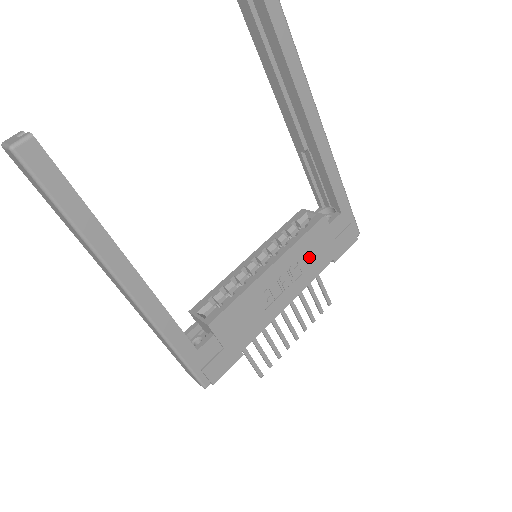
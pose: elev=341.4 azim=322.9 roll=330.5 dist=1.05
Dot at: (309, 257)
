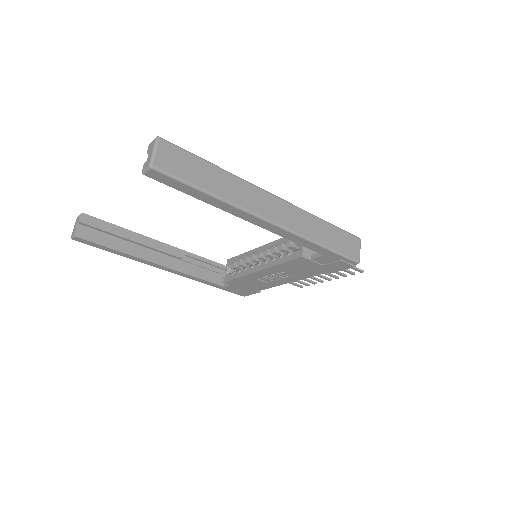
Dot at: (296, 270)
